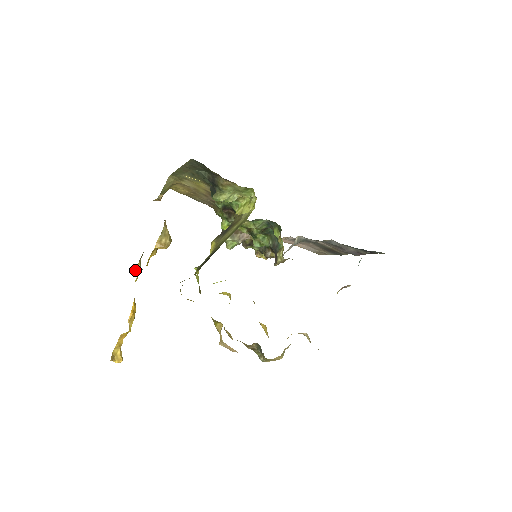
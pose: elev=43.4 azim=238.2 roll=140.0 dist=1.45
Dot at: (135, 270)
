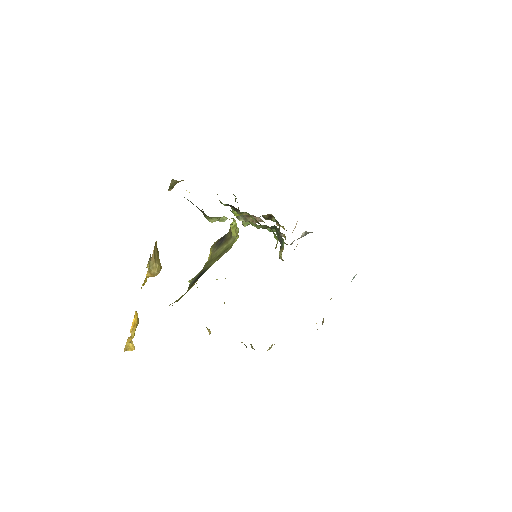
Dot at: (147, 267)
